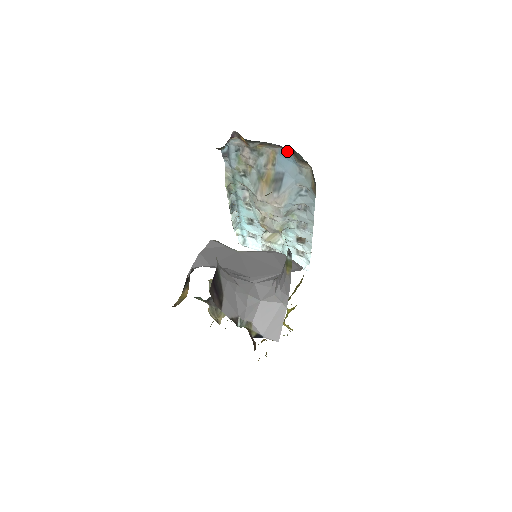
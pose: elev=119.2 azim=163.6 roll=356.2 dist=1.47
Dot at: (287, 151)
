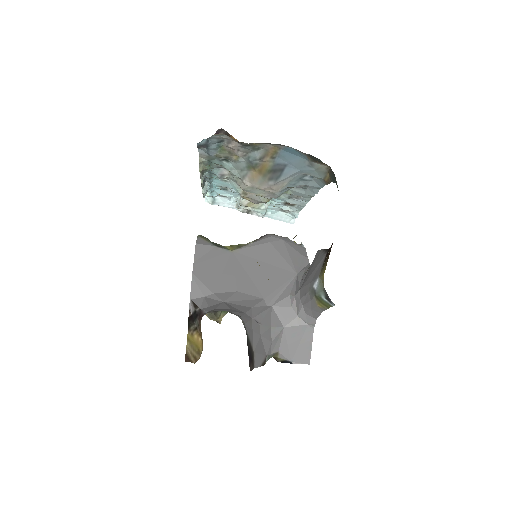
Dot at: (298, 150)
